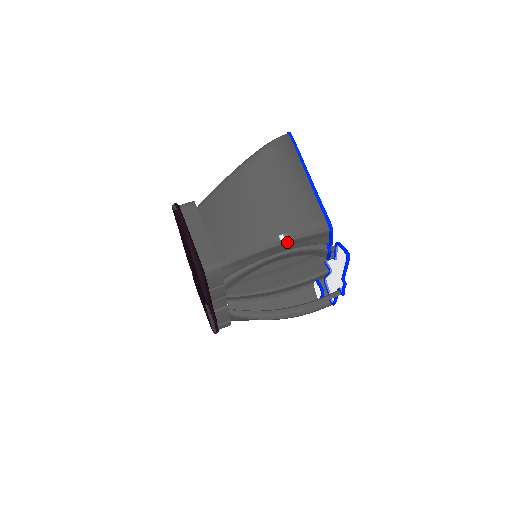
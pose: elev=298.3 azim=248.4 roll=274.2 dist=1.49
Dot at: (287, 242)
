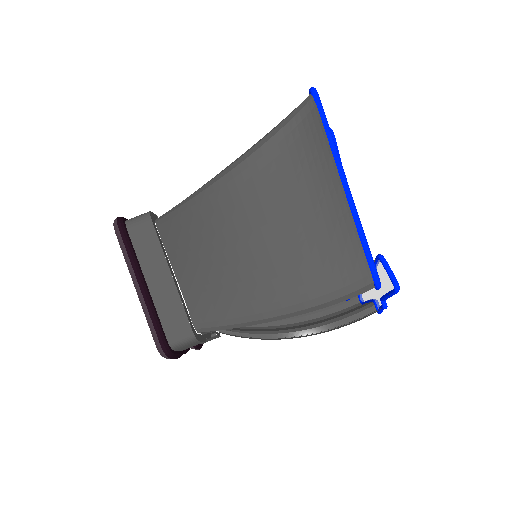
Dot at: (303, 313)
